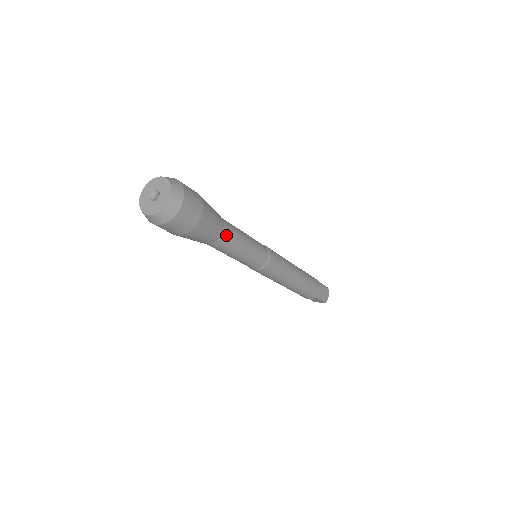
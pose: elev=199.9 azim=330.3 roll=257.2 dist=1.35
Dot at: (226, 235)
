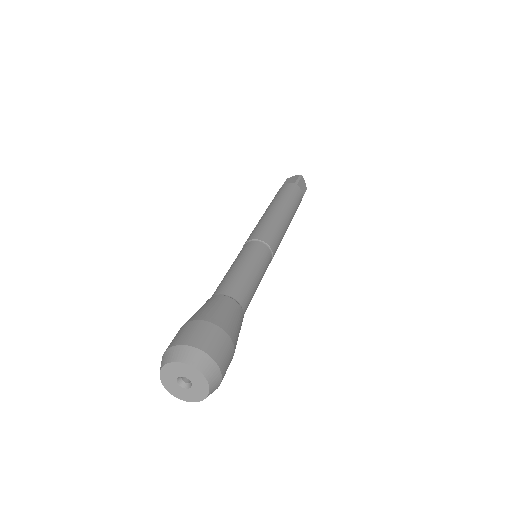
Dot at: (245, 305)
